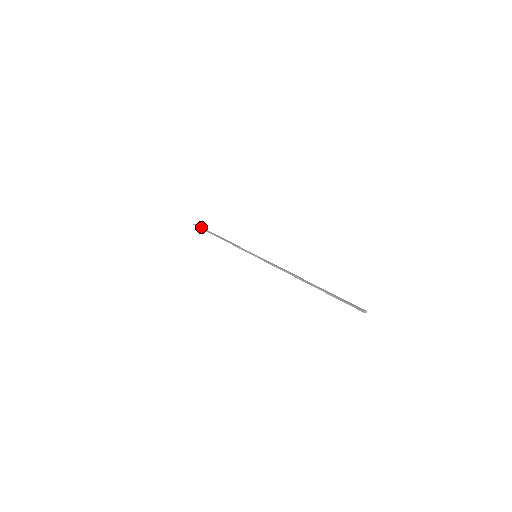
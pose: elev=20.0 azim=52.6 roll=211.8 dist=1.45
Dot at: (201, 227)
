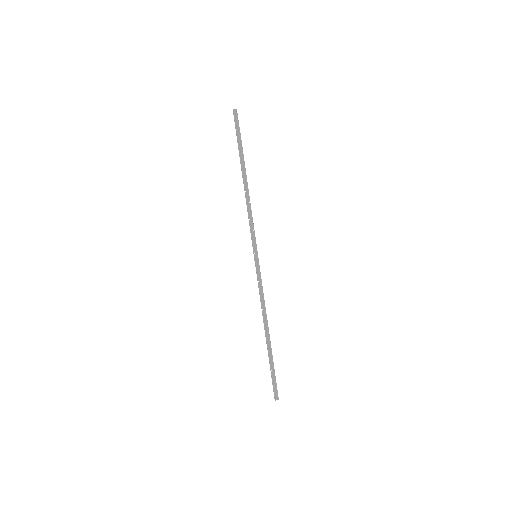
Dot at: (238, 129)
